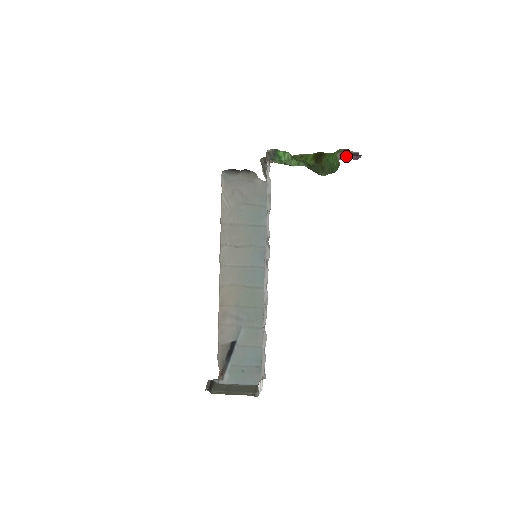
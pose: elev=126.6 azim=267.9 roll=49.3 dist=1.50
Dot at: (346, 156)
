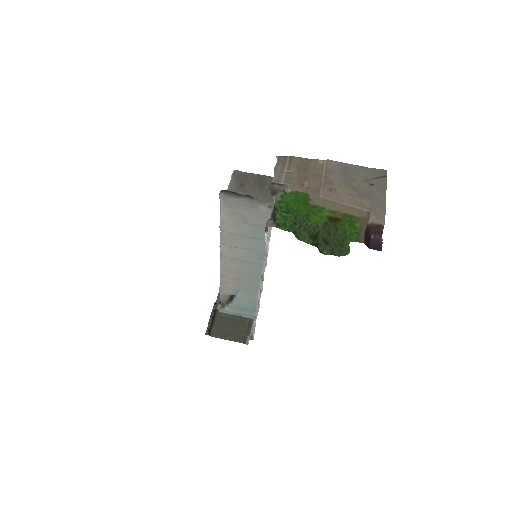
Dot at: (378, 191)
